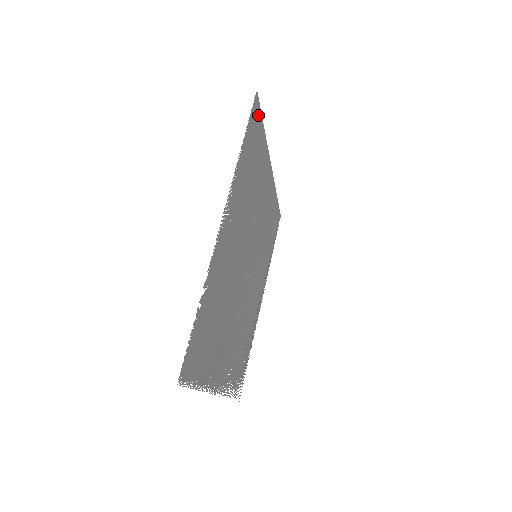
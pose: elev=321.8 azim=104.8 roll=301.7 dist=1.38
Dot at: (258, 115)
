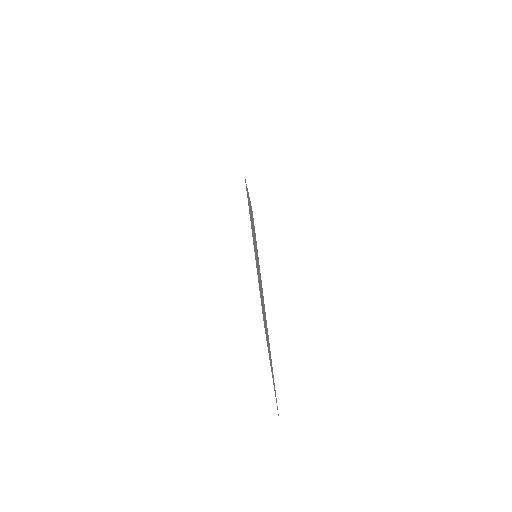
Dot at: (252, 214)
